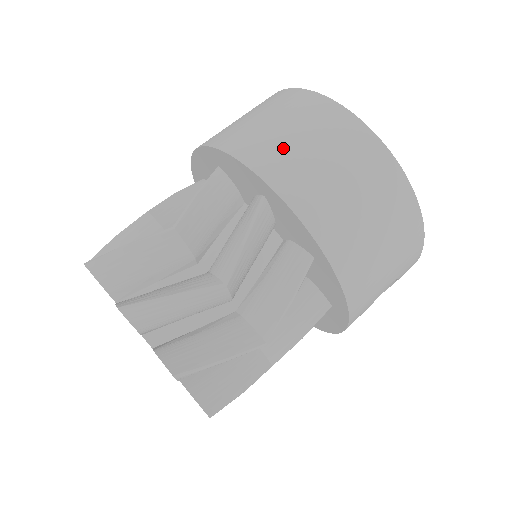
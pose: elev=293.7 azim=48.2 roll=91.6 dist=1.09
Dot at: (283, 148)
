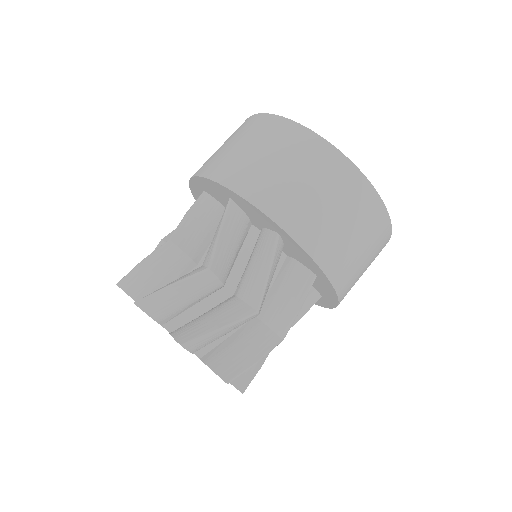
Dot at: (294, 196)
